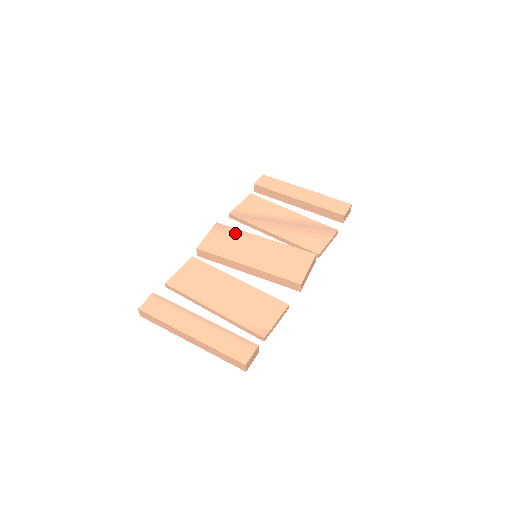
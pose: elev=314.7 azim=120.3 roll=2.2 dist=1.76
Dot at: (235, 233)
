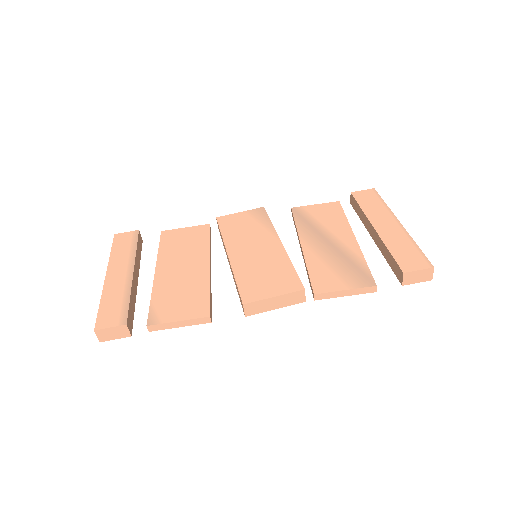
Dot at: (264, 223)
